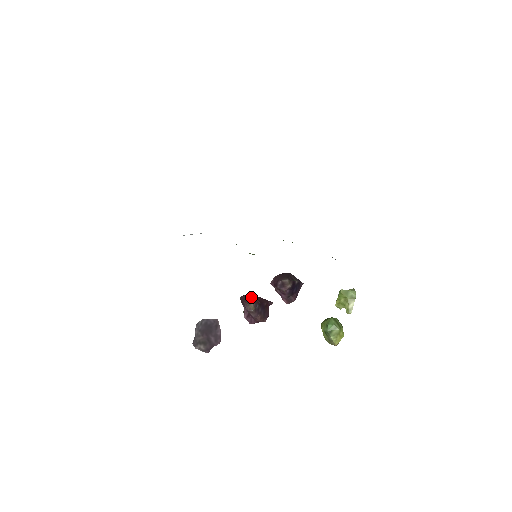
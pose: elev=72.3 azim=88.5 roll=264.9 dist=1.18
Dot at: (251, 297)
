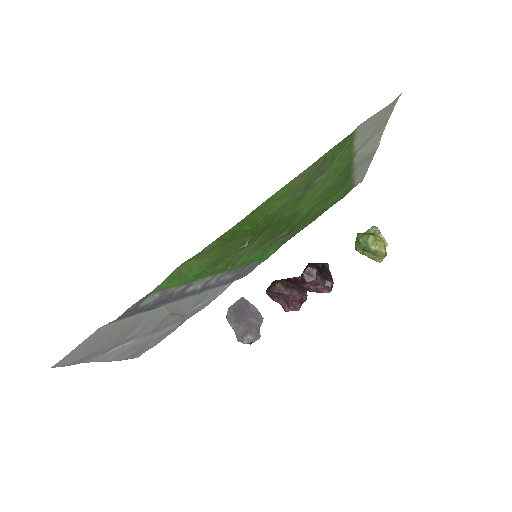
Dot at: (274, 282)
